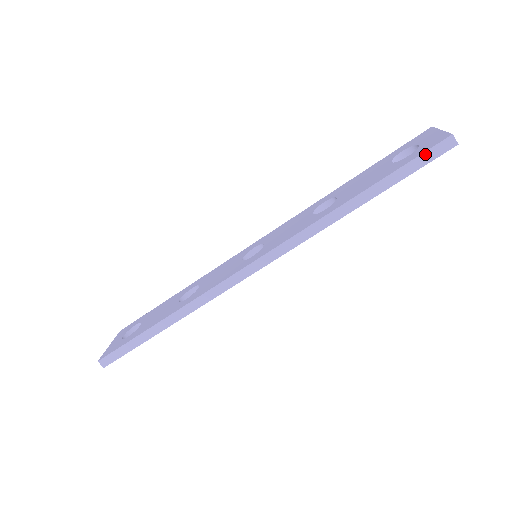
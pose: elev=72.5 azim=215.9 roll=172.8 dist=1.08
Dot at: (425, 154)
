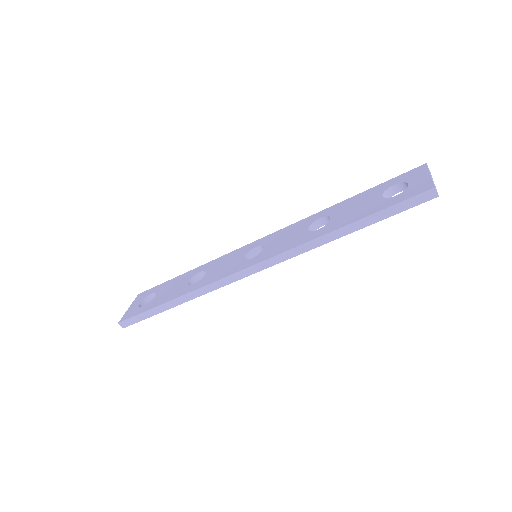
Dot at: (408, 201)
